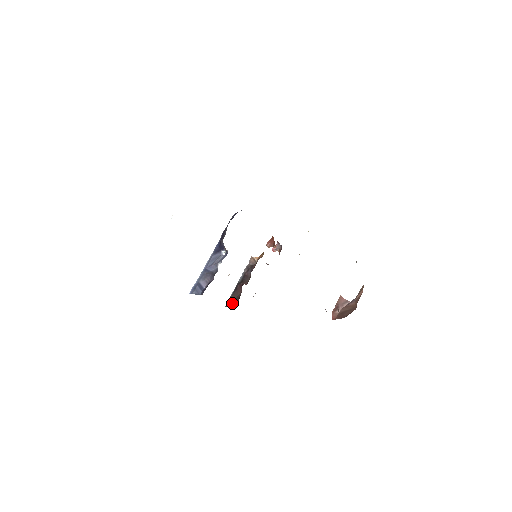
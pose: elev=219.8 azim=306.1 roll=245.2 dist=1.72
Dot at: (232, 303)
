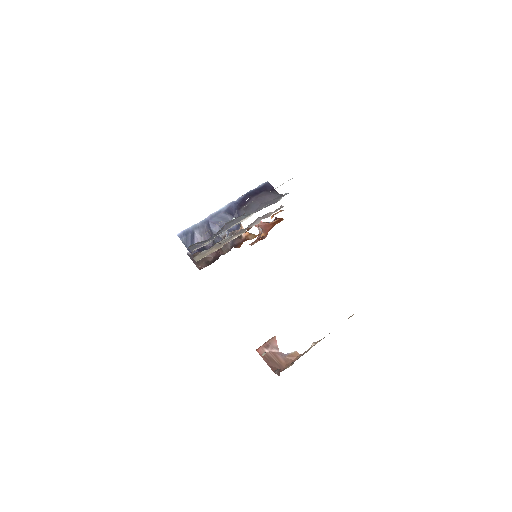
Dot at: occluded
